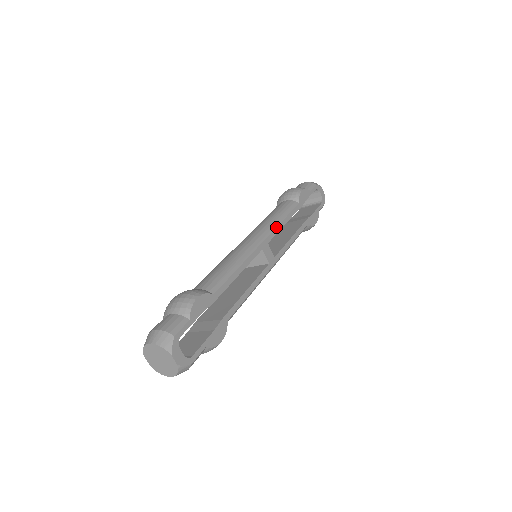
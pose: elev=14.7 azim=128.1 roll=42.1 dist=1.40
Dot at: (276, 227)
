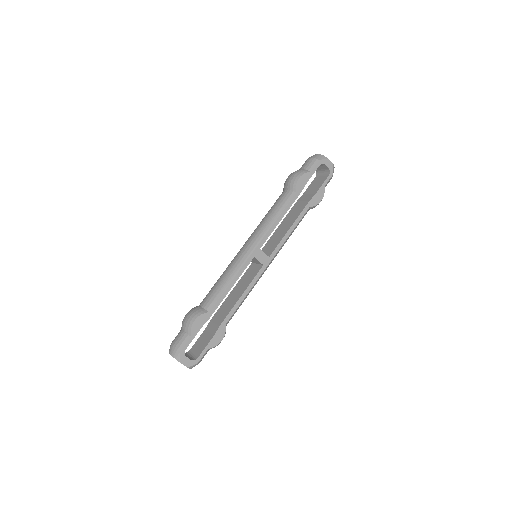
Dot at: (268, 230)
